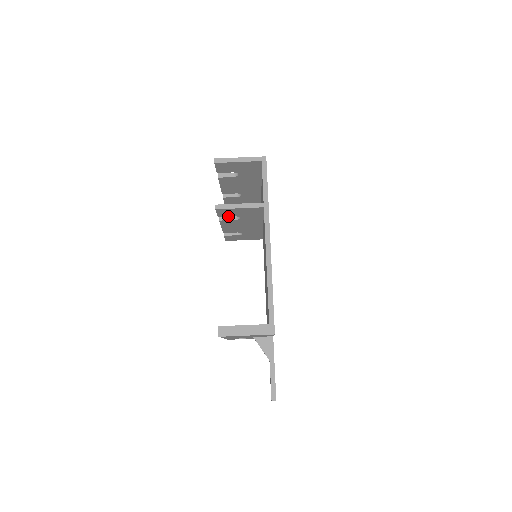
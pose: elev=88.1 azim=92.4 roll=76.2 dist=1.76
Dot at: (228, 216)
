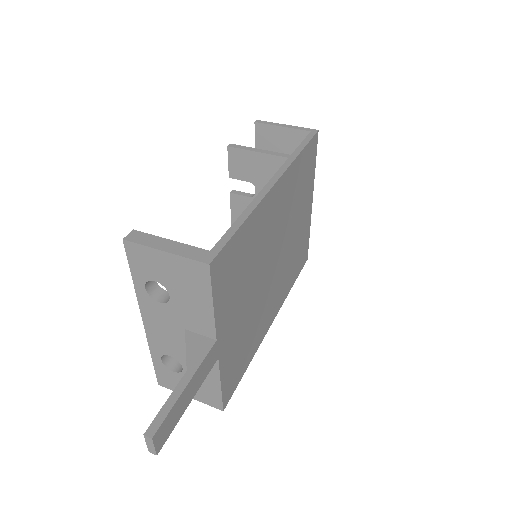
Dot at: (242, 180)
